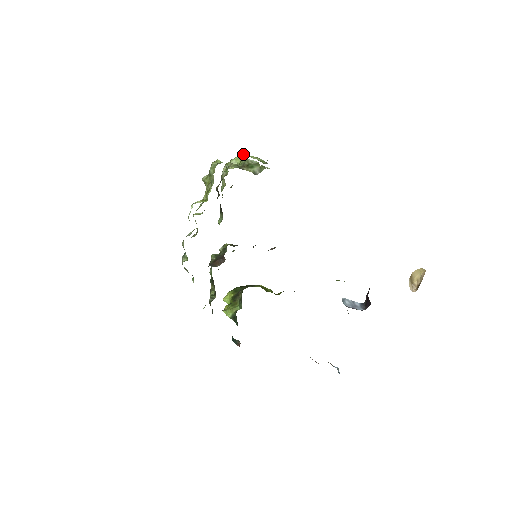
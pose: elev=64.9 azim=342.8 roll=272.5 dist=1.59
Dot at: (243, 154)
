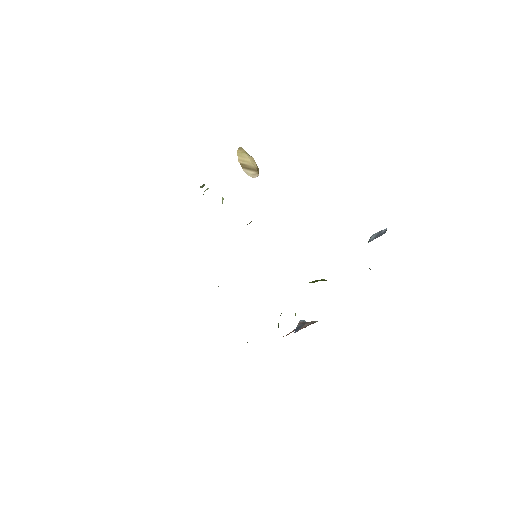
Dot at: occluded
